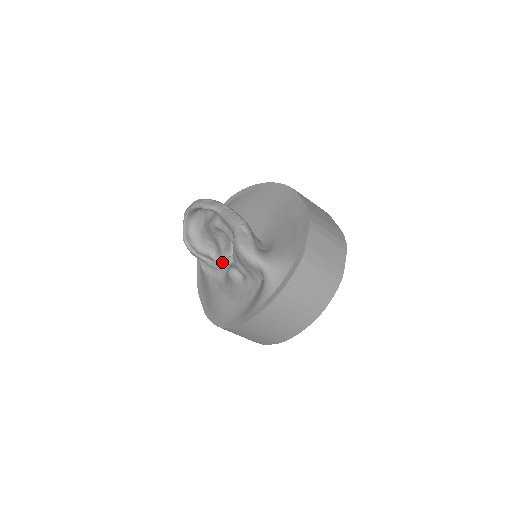
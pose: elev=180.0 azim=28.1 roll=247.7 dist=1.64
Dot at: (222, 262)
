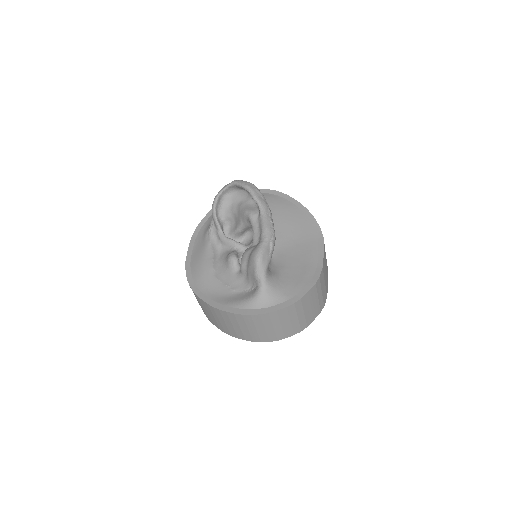
Dot at: (230, 241)
